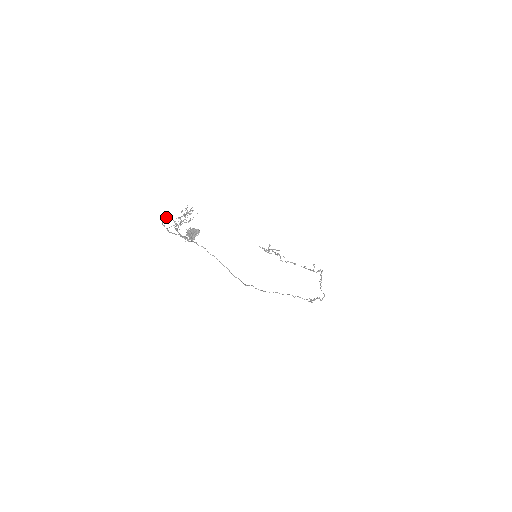
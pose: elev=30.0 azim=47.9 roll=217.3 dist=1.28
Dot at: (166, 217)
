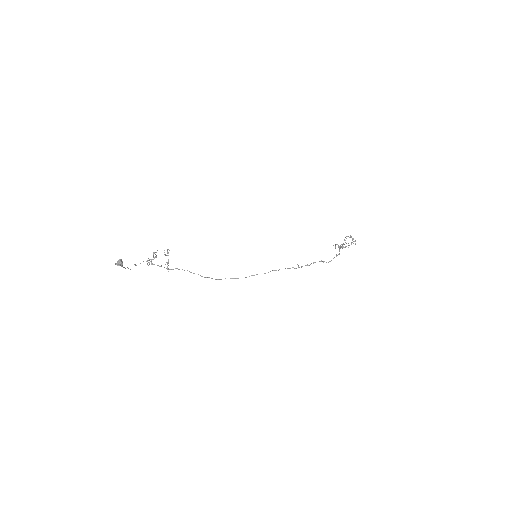
Dot at: occluded
